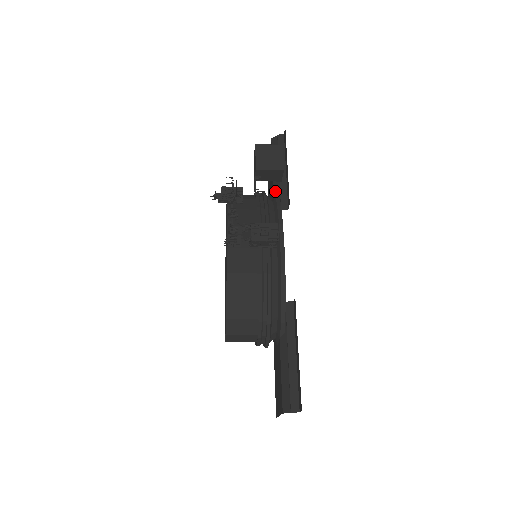
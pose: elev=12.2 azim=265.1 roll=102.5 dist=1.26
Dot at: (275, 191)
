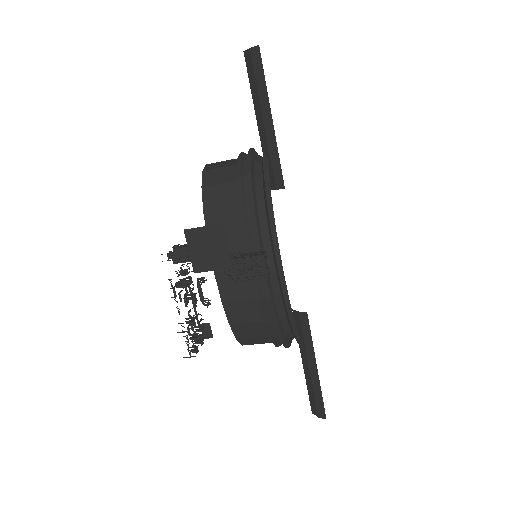
Dot at: (264, 154)
